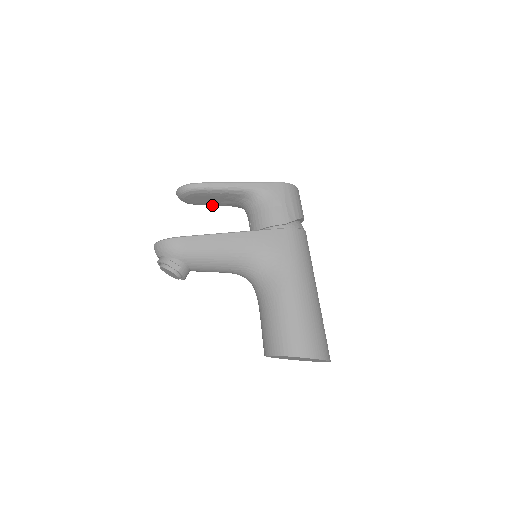
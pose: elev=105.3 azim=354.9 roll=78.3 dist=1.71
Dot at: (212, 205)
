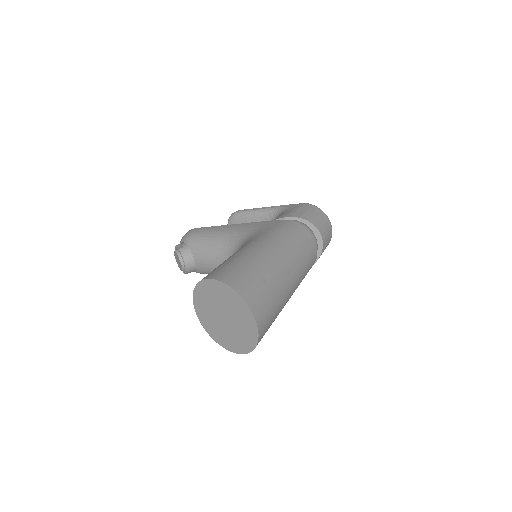
Dot at: occluded
